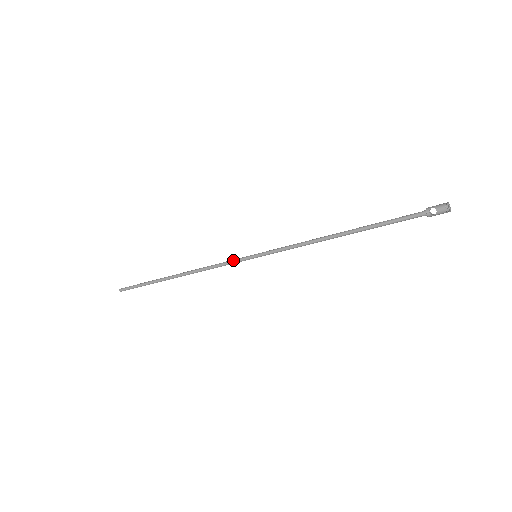
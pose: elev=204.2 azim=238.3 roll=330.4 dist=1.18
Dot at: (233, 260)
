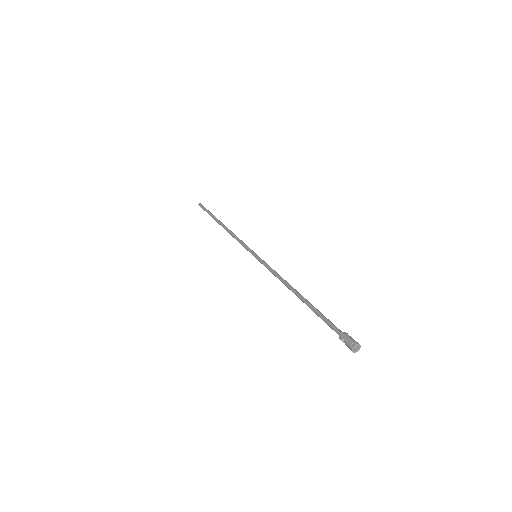
Dot at: (245, 247)
